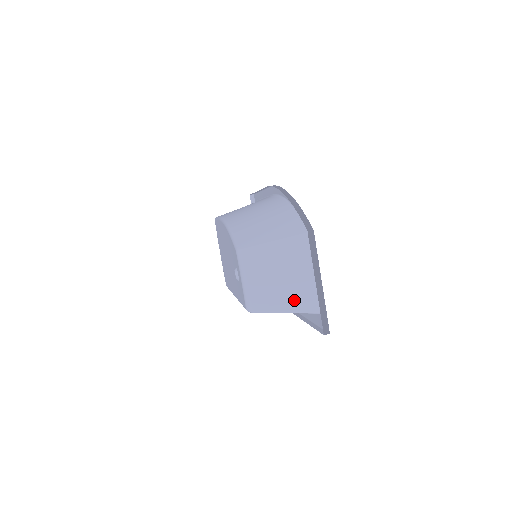
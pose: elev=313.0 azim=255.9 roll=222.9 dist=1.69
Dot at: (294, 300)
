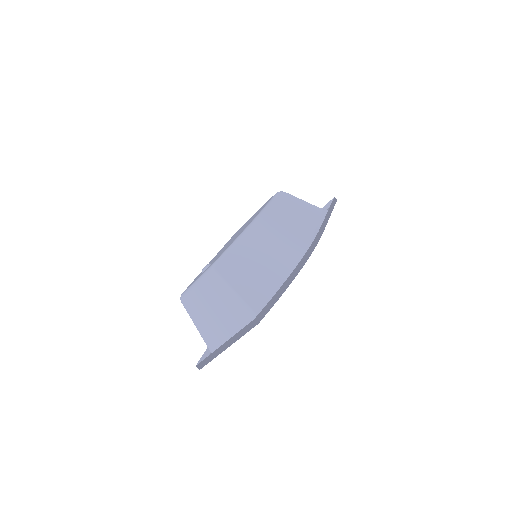
Dot at: (207, 330)
